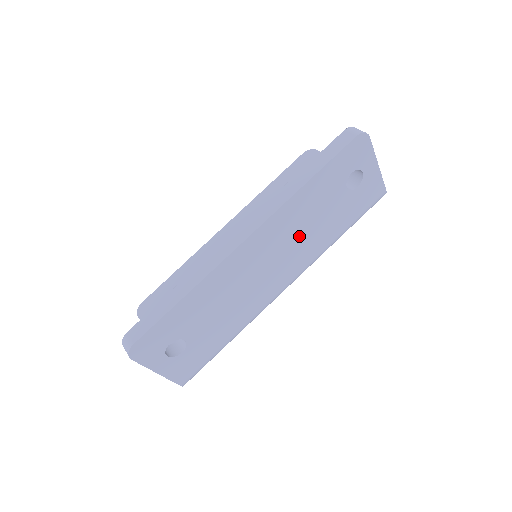
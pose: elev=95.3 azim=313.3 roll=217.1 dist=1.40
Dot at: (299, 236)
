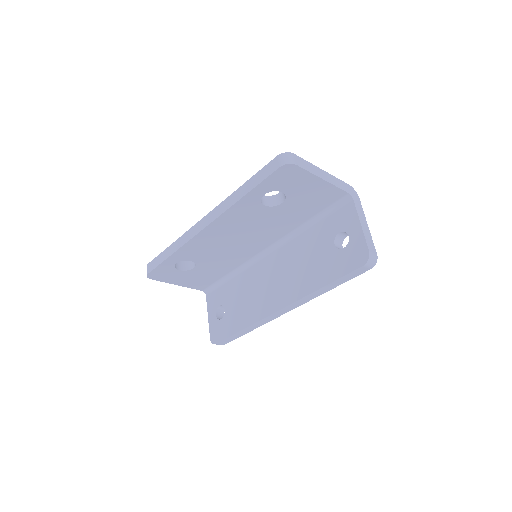
Dot at: occluded
